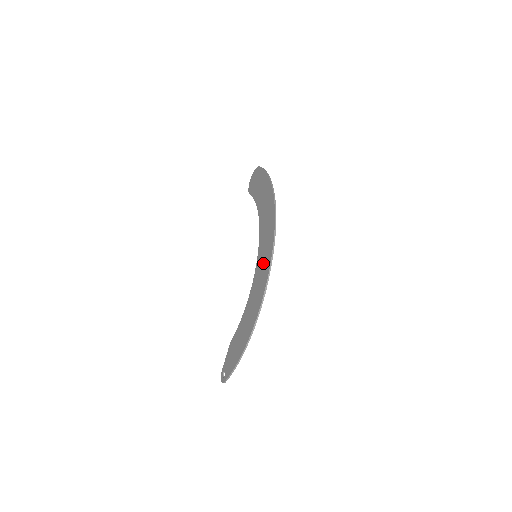
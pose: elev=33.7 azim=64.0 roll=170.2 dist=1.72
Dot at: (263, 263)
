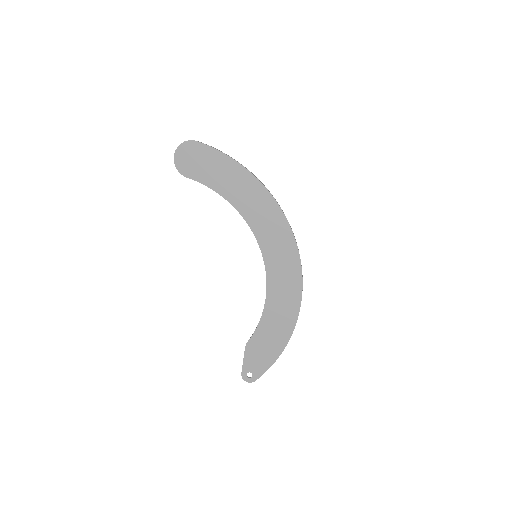
Dot at: (283, 264)
